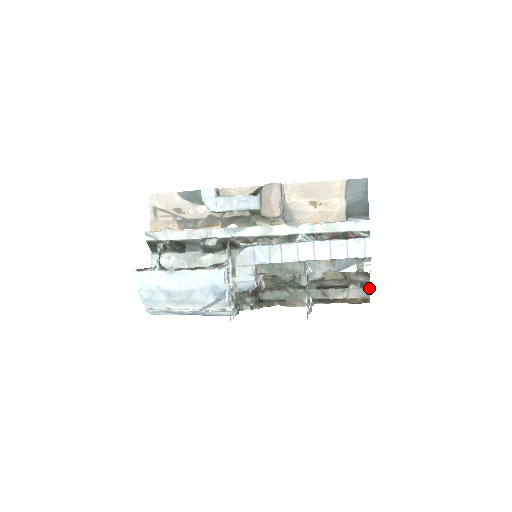
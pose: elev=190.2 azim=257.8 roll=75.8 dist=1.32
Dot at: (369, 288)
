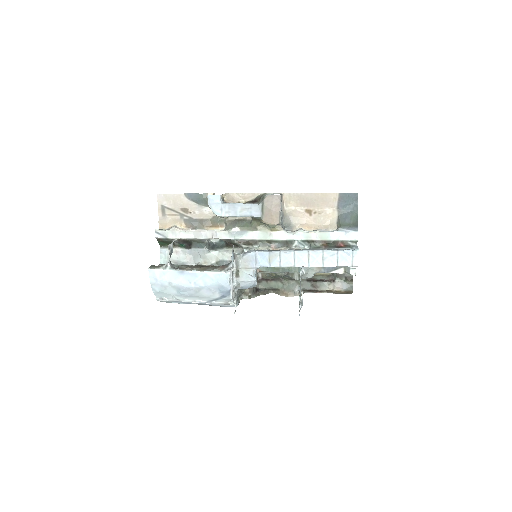
Dot at: (352, 282)
